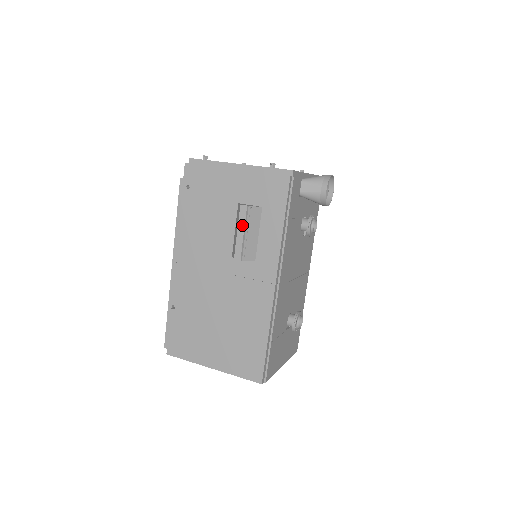
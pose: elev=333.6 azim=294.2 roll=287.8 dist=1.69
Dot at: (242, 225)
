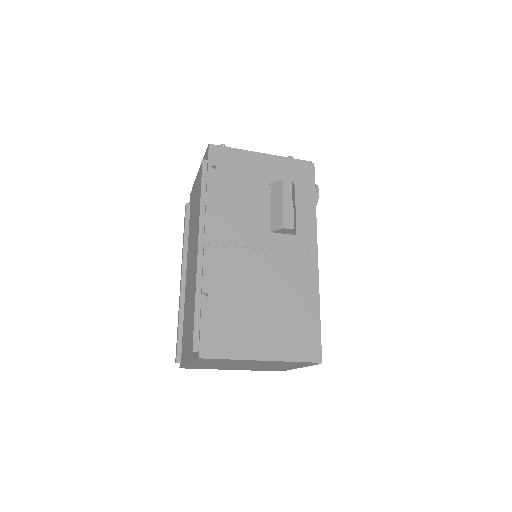
Dot at: (287, 197)
